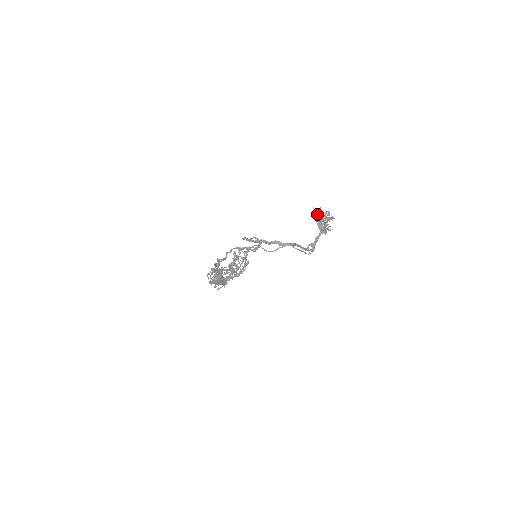
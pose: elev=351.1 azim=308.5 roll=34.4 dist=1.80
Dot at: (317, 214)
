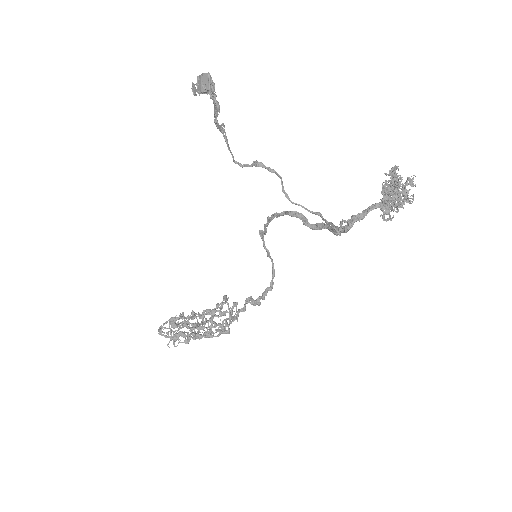
Dot at: occluded
